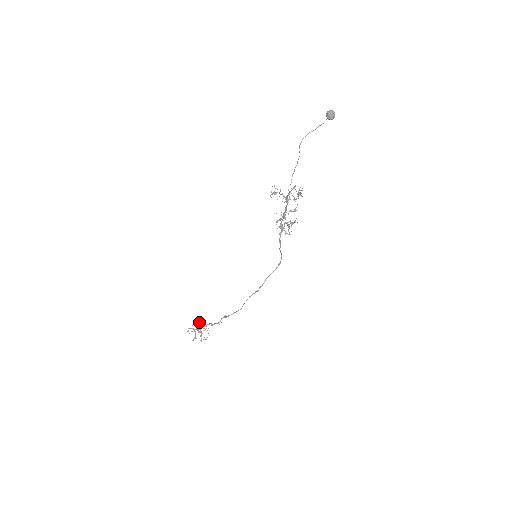
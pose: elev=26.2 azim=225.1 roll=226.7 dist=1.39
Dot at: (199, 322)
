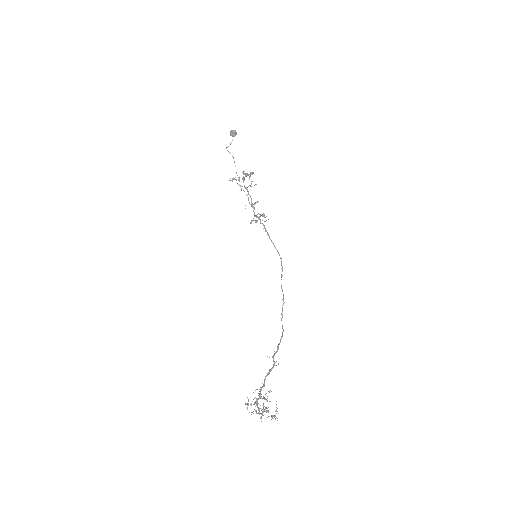
Dot at: occluded
